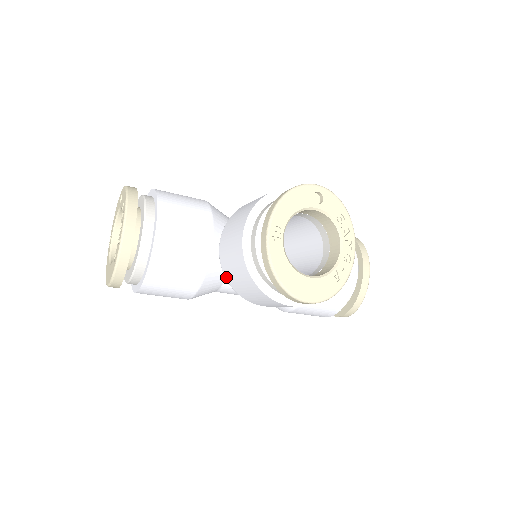
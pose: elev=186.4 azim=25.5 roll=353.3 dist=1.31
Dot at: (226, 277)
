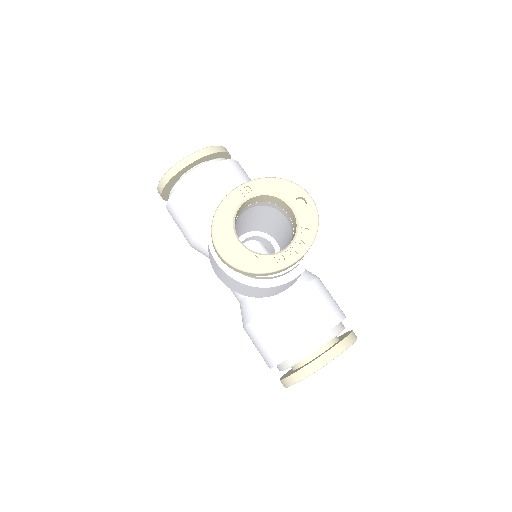
Dot at: occluded
